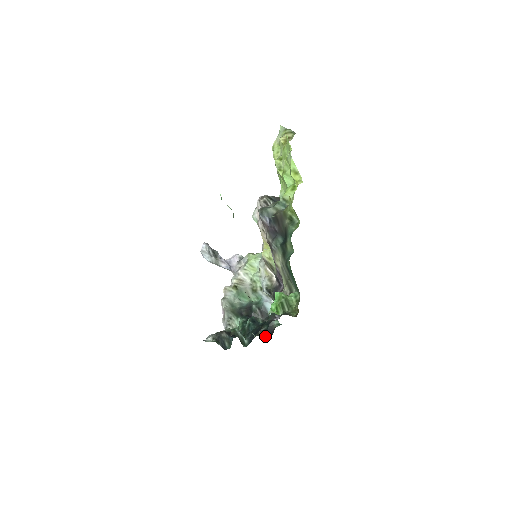
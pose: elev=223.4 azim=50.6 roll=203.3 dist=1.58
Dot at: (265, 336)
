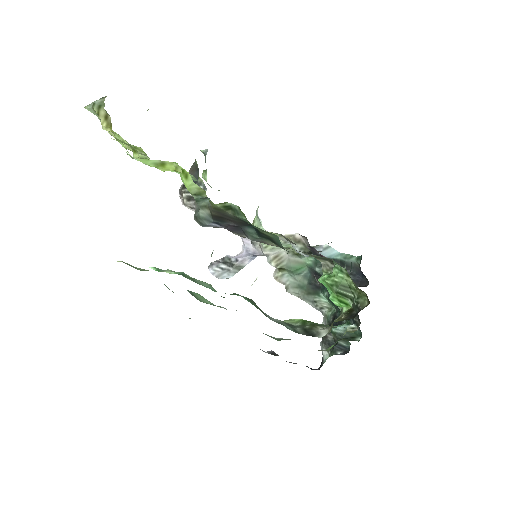
Dot at: (361, 285)
